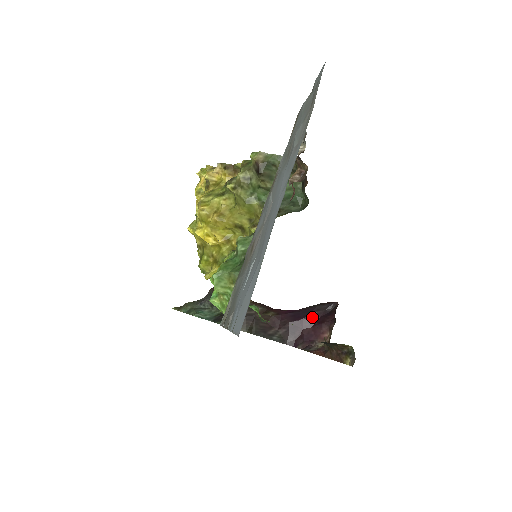
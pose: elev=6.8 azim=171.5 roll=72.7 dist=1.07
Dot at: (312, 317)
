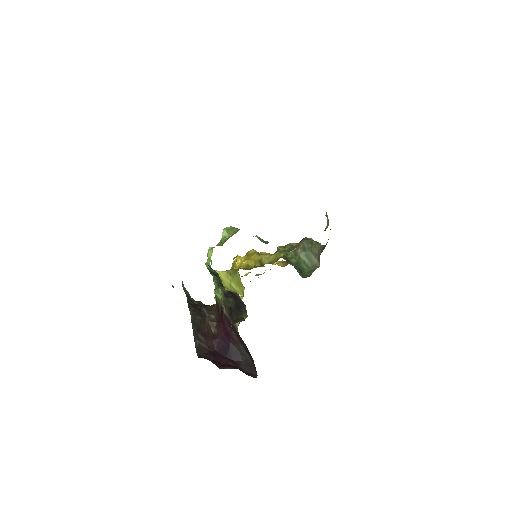
Dot at: (232, 362)
